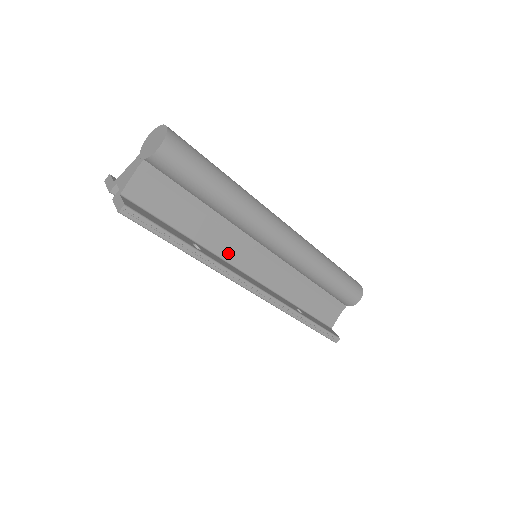
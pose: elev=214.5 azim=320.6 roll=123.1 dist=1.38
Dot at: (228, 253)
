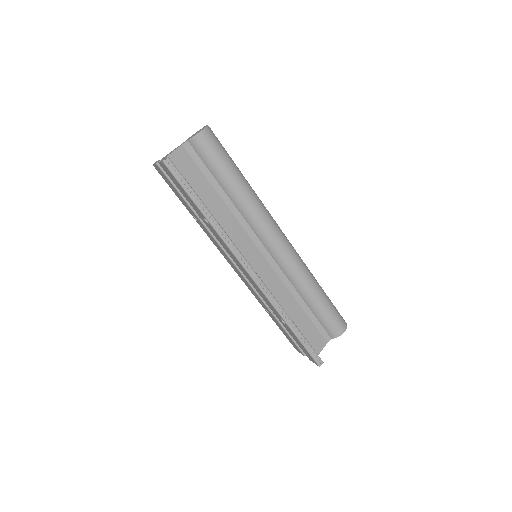
Dot at: (234, 239)
